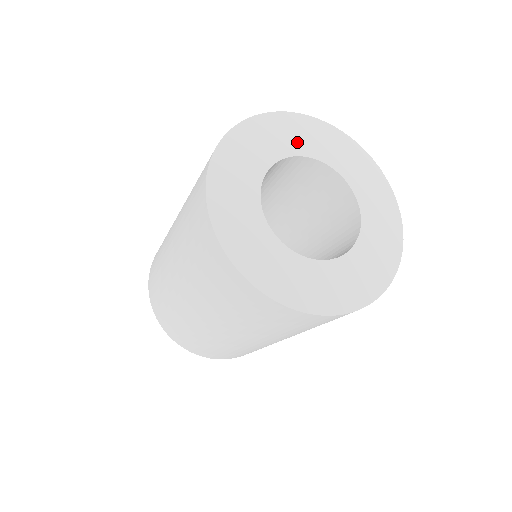
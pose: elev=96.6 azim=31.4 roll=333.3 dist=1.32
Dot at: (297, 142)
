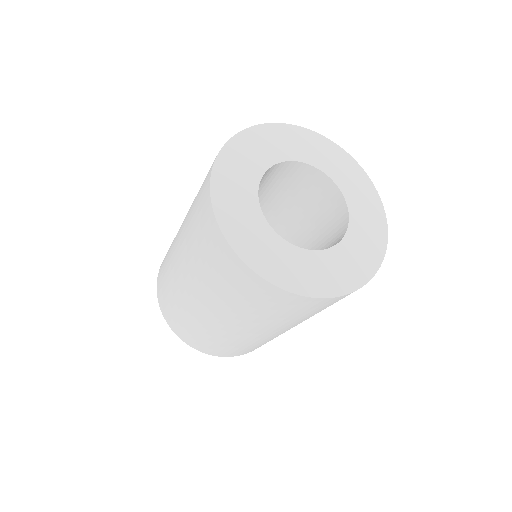
Dot at: (276, 150)
